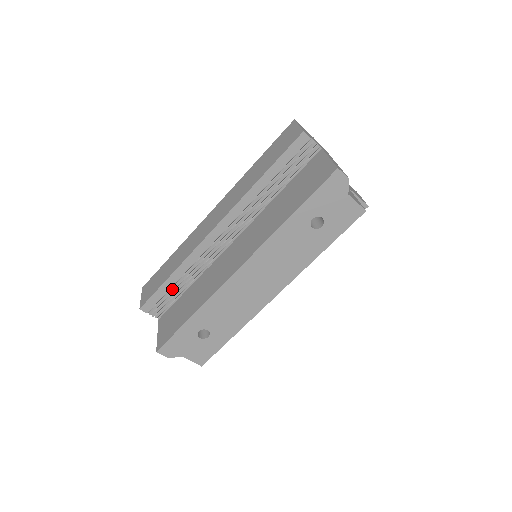
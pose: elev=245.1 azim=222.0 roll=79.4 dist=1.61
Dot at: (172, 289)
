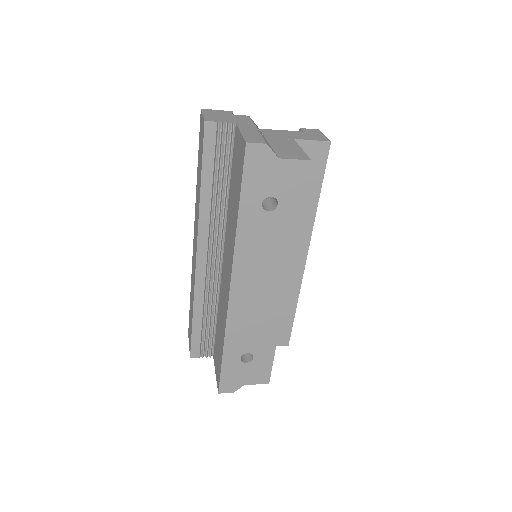
Dot at: (204, 327)
